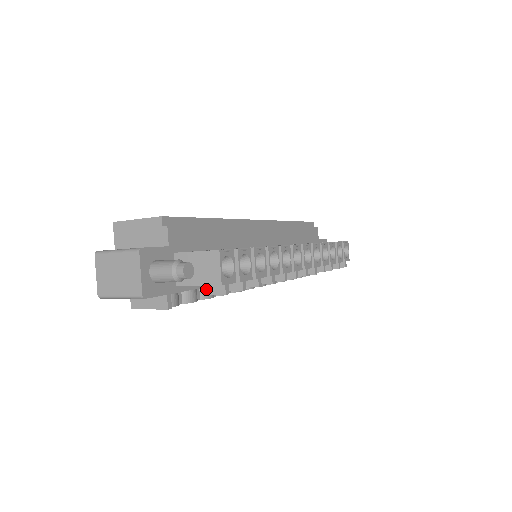
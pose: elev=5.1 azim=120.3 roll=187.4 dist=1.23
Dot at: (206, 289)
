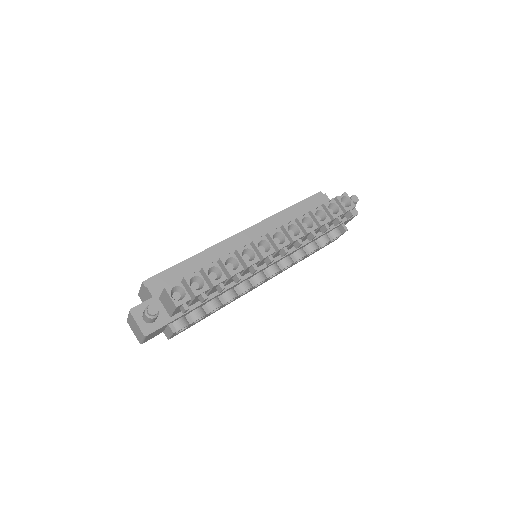
Dot at: (210, 304)
